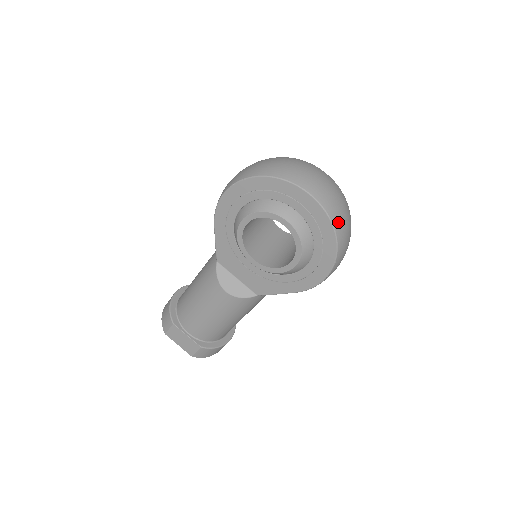
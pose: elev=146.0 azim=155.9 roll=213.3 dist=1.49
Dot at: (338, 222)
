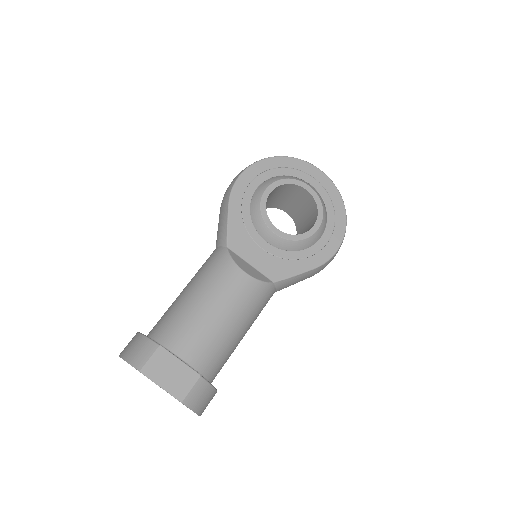
Dot at: occluded
